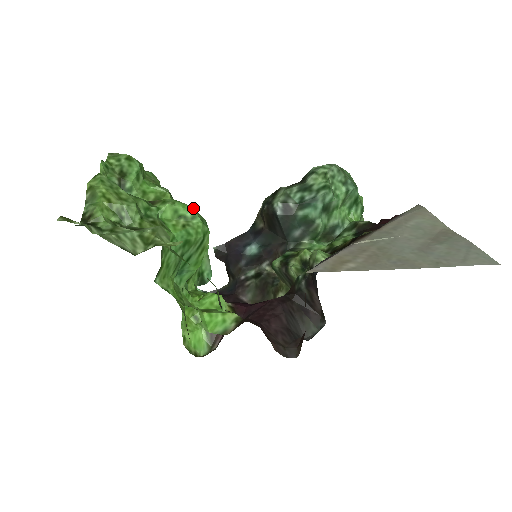
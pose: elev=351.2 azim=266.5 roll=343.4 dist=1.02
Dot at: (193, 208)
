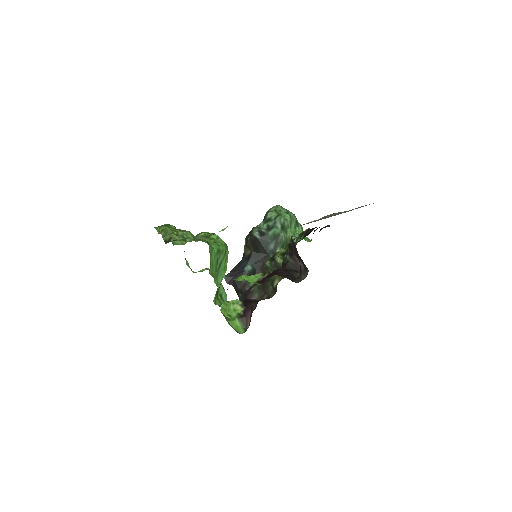
Dot at: (215, 234)
